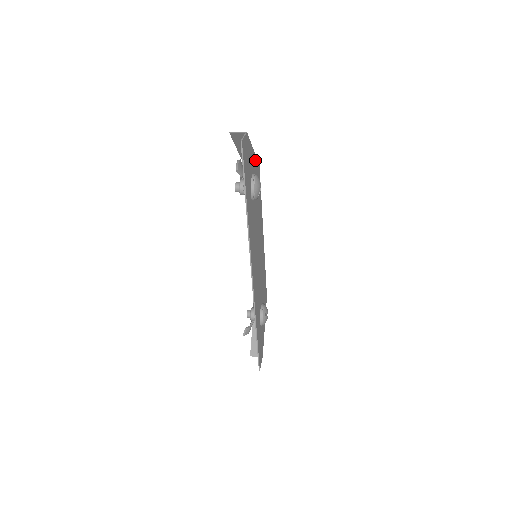
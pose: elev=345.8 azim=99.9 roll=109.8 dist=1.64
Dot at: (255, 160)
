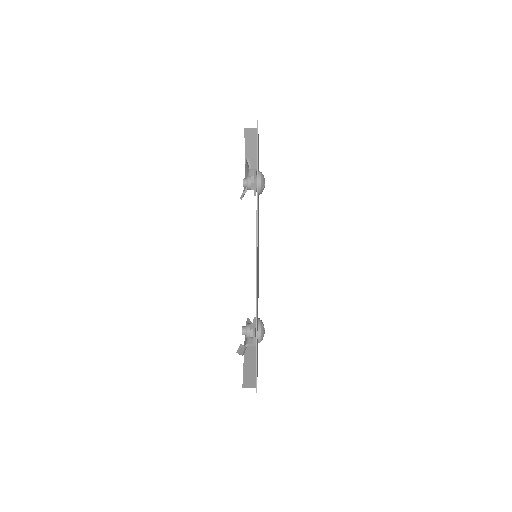
Dot at: occluded
